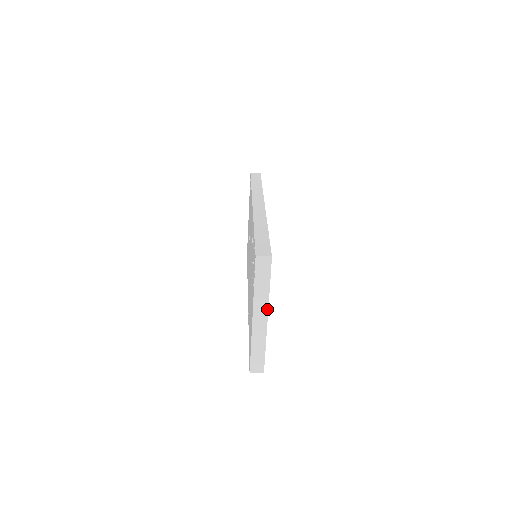
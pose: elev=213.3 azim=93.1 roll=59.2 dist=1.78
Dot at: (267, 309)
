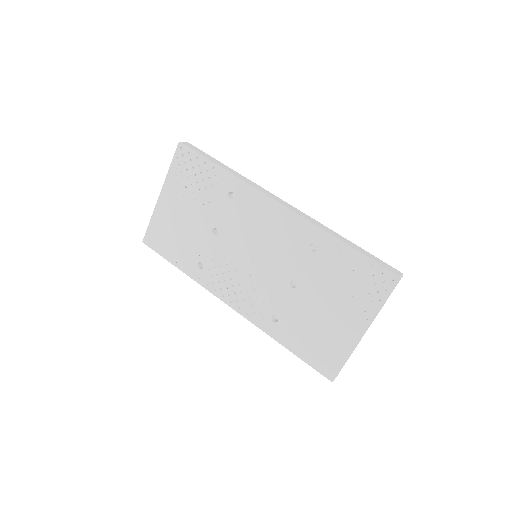
Dot at: occluded
